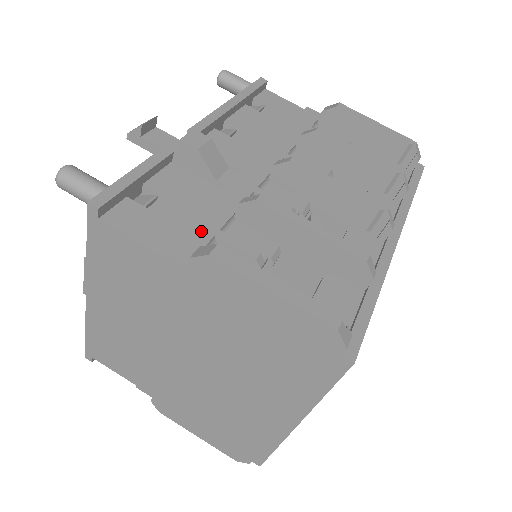
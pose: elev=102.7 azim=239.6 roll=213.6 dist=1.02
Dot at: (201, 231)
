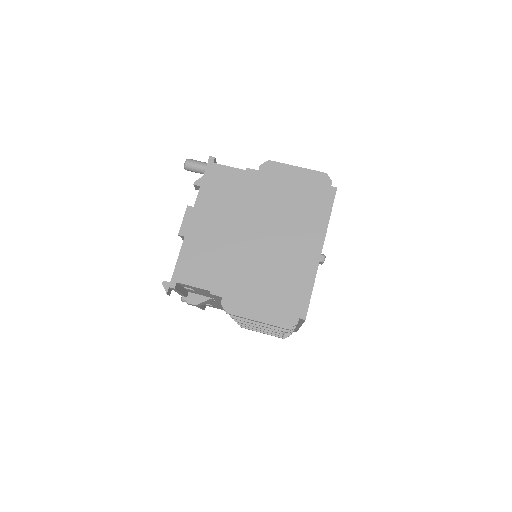
Dot at: occluded
